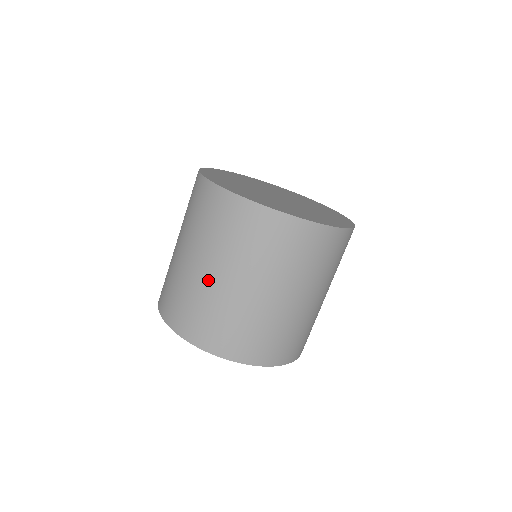
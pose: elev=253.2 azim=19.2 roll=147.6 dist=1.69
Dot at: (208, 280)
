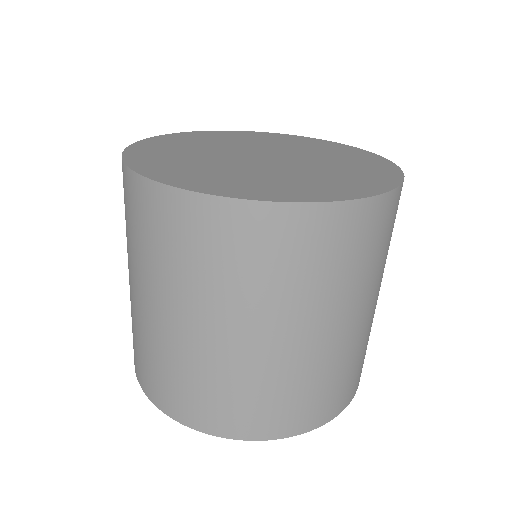
Dot at: (307, 348)
